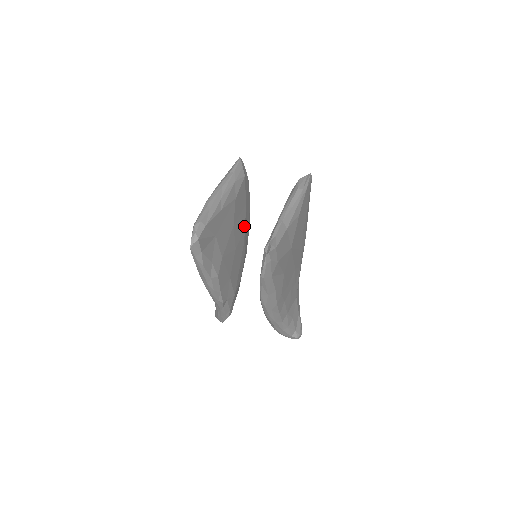
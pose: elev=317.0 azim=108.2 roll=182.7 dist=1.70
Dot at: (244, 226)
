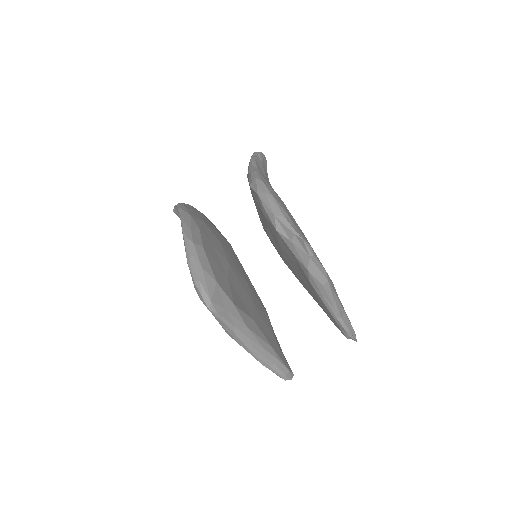
Dot at: (230, 268)
